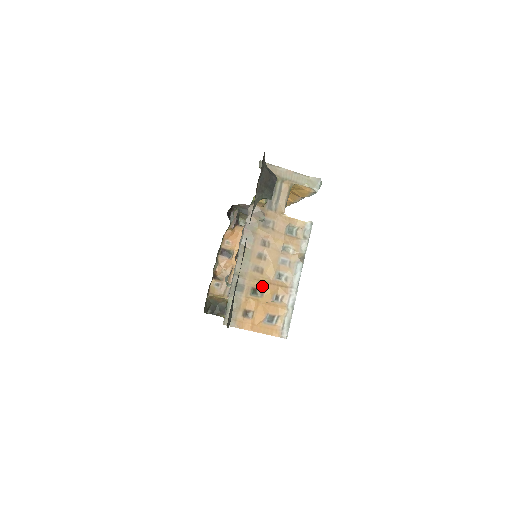
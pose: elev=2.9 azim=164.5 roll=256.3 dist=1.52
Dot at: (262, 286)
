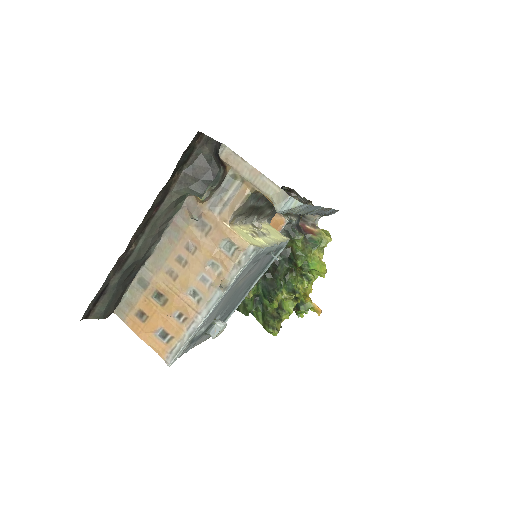
Dot at: (168, 294)
